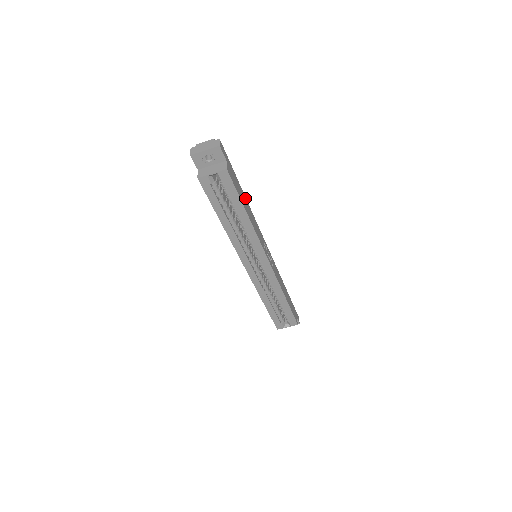
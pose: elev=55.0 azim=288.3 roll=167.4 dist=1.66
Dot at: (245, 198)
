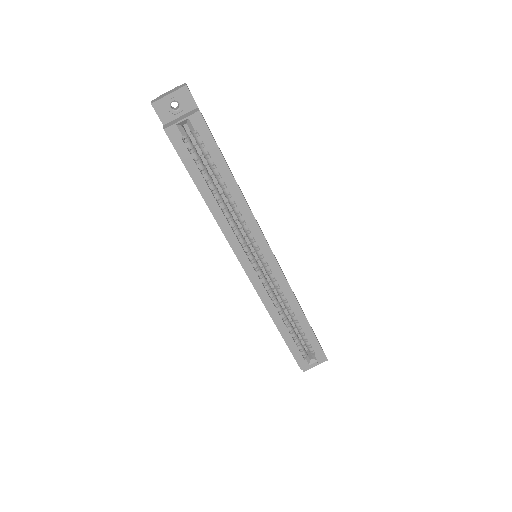
Dot at: occluded
